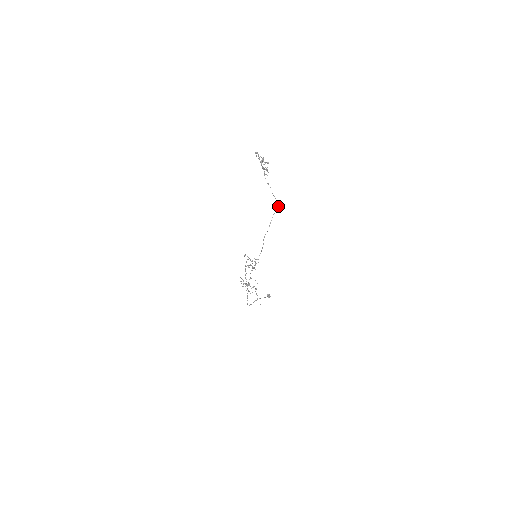
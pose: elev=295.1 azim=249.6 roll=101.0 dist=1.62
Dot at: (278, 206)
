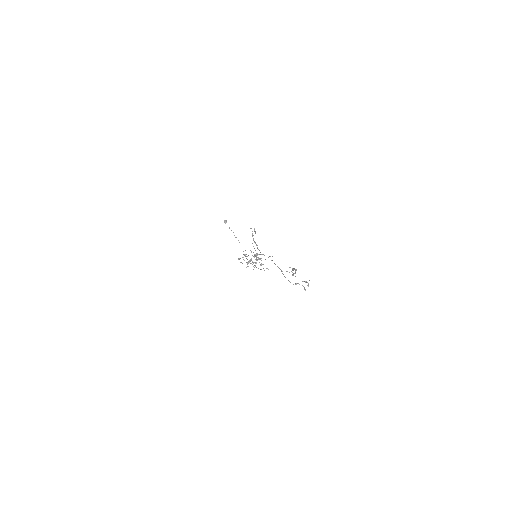
Dot at: (255, 232)
